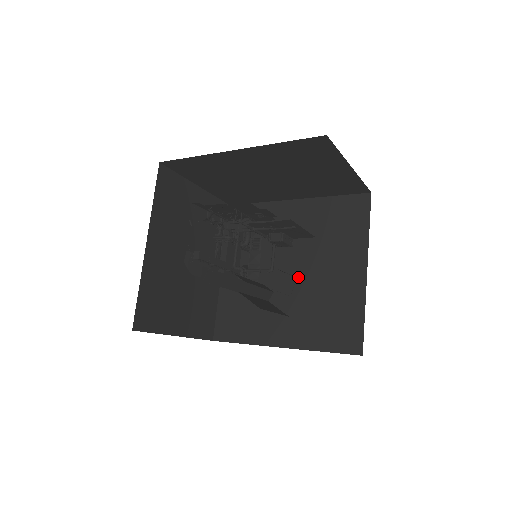
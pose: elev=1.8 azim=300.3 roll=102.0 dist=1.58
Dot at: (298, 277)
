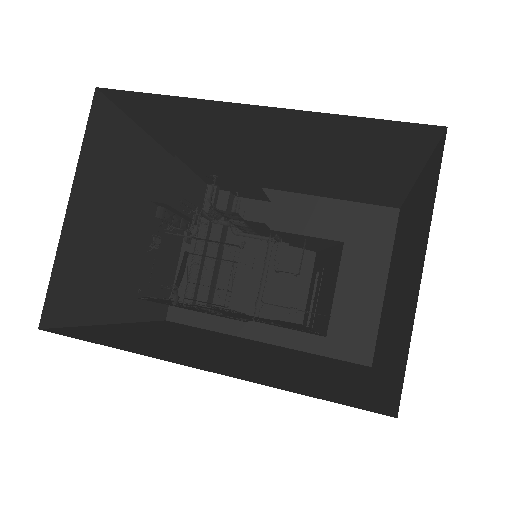
Dot at: (322, 247)
